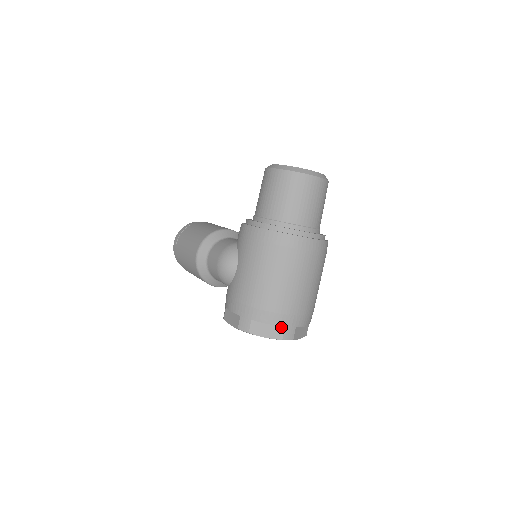
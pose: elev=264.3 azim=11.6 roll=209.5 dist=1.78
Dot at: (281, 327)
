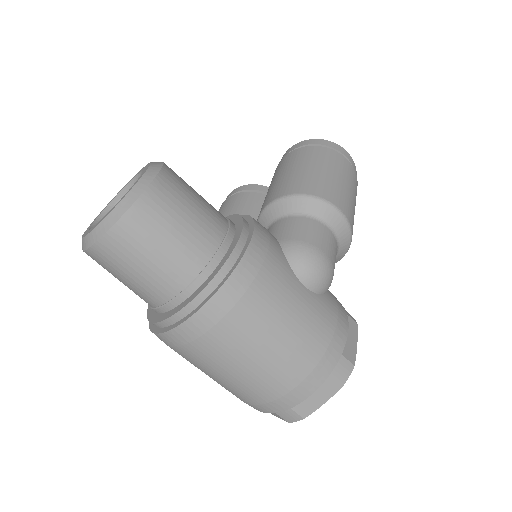
Dot at: occluded
